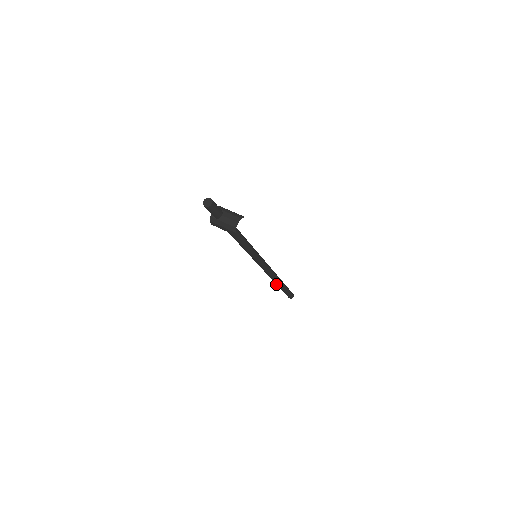
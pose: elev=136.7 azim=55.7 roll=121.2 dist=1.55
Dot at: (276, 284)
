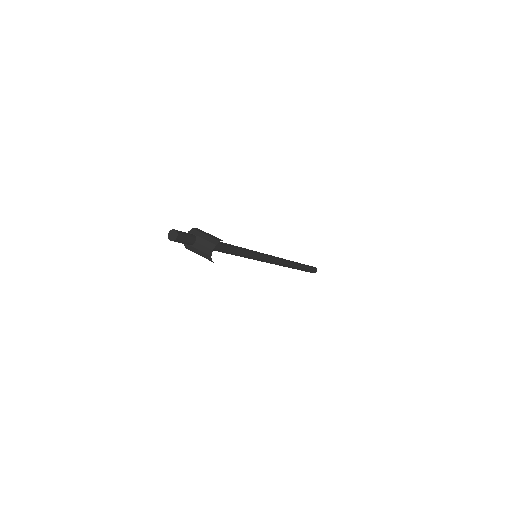
Dot at: occluded
